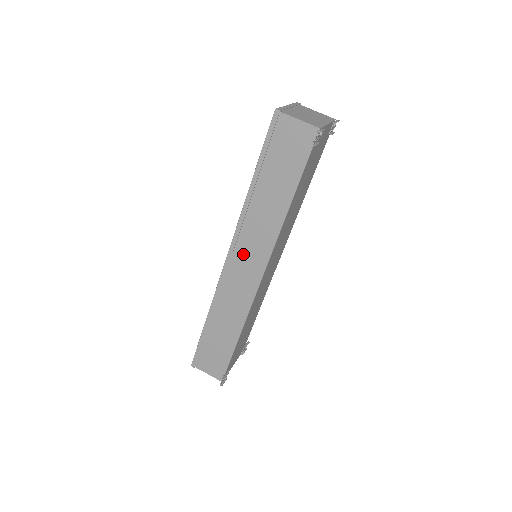
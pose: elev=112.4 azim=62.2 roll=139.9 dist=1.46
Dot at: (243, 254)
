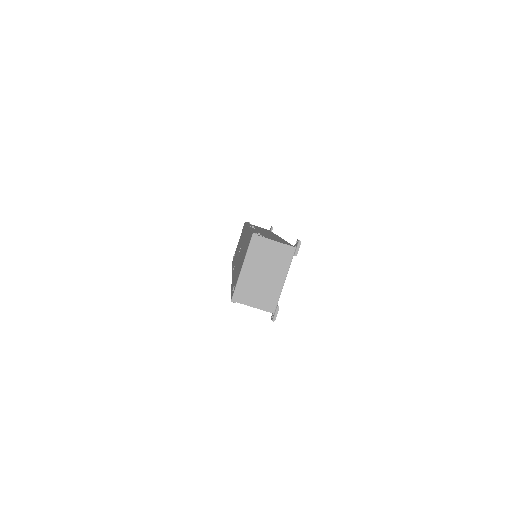
Dot at: occluded
